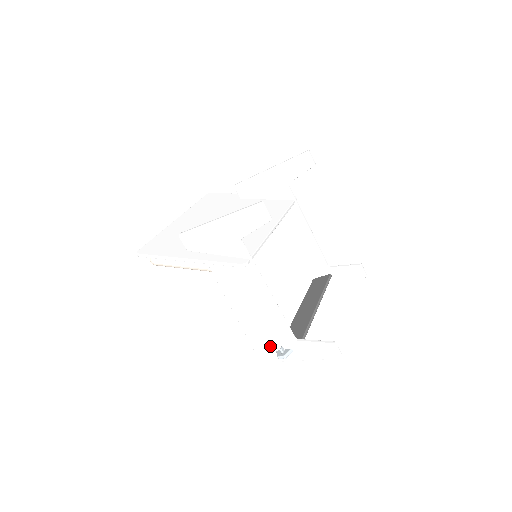
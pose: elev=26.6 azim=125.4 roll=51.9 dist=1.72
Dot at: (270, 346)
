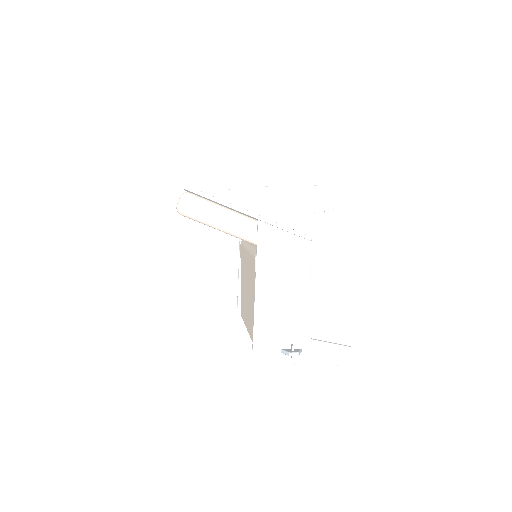
Dot at: (277, 342)
